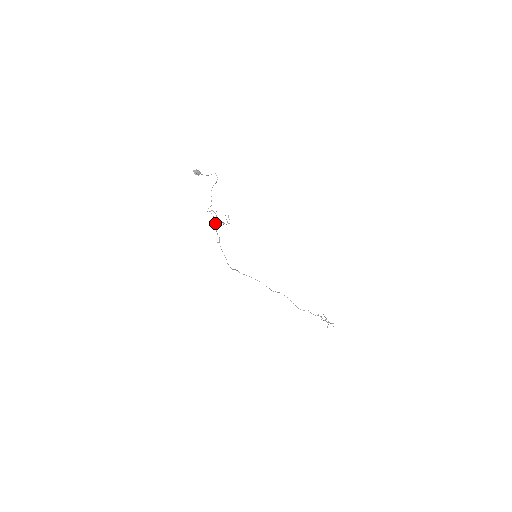
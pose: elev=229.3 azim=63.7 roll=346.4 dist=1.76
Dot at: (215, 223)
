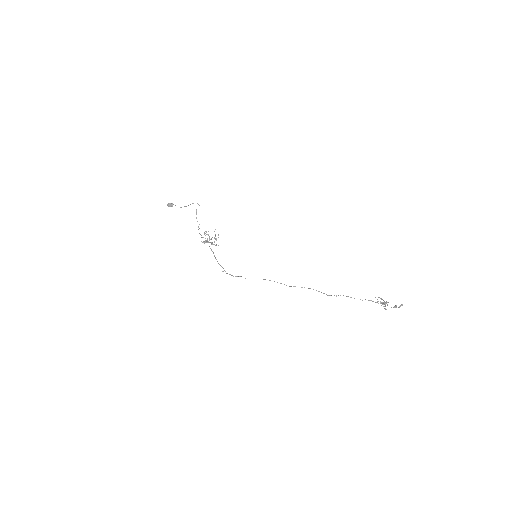
Dot at: occluded
